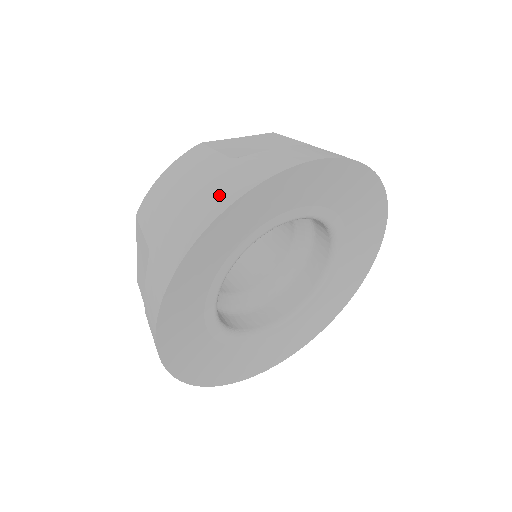
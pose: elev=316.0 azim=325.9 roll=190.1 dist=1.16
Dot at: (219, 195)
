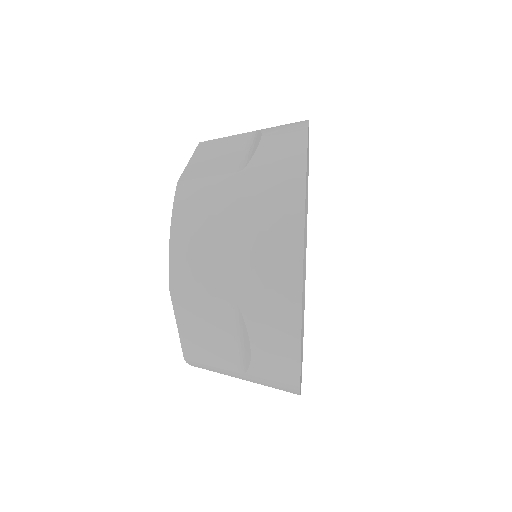
Dot at: (280, 201)
